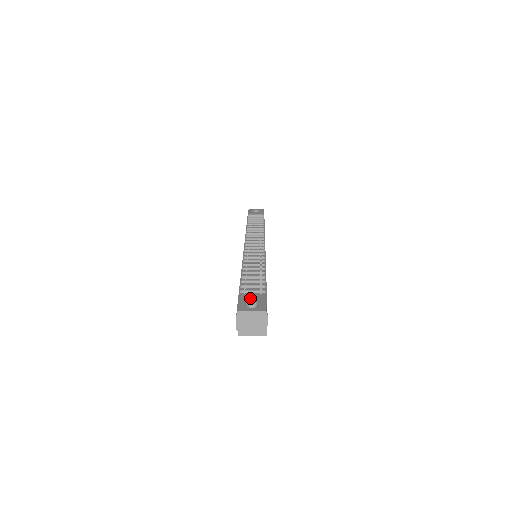
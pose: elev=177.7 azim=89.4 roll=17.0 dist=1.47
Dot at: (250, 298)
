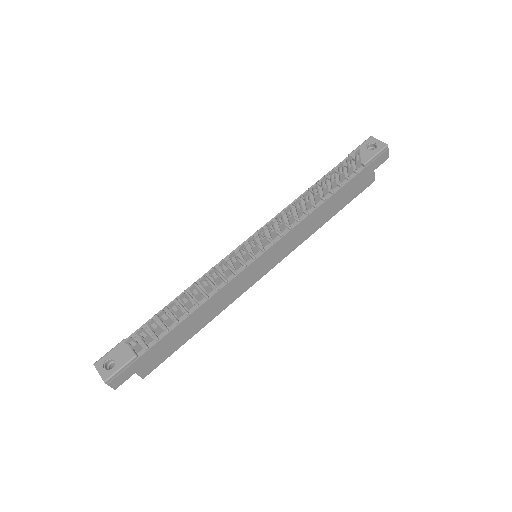
Dot at: (119, 353)
